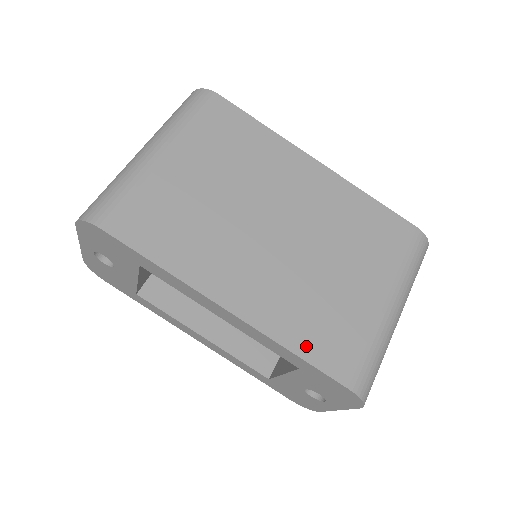
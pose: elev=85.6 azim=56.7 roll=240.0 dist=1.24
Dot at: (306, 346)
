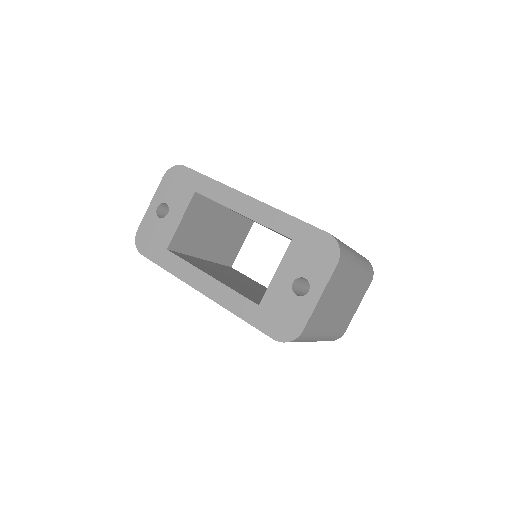
Dot at: occluded
